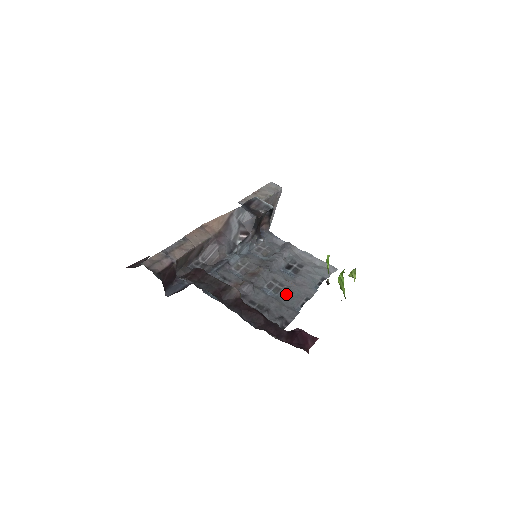
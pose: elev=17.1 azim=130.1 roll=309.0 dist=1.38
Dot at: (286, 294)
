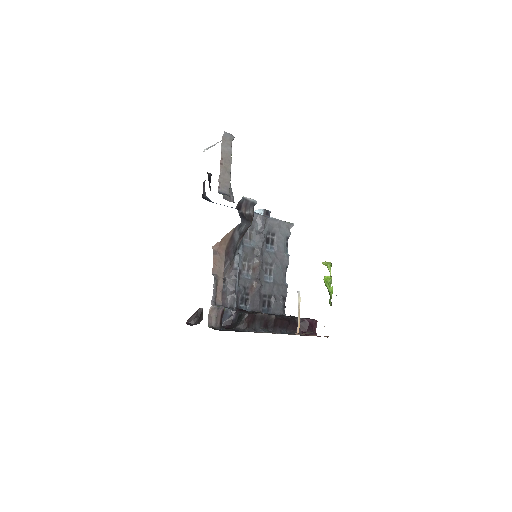
Dot at: (277, 273)
